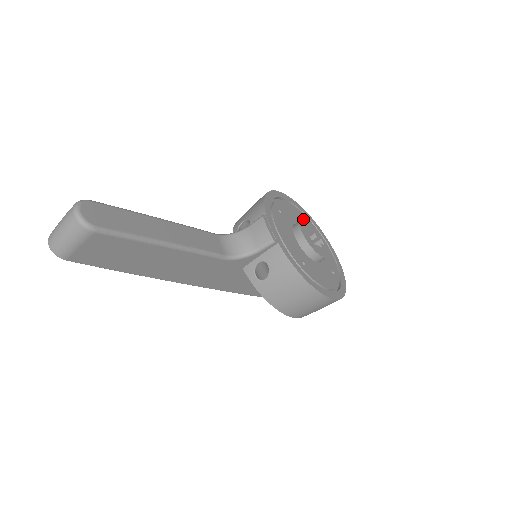
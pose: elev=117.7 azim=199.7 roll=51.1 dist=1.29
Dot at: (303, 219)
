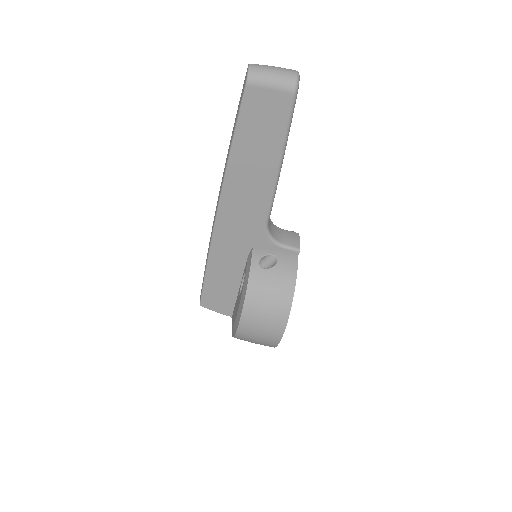
Dot at: occluded
